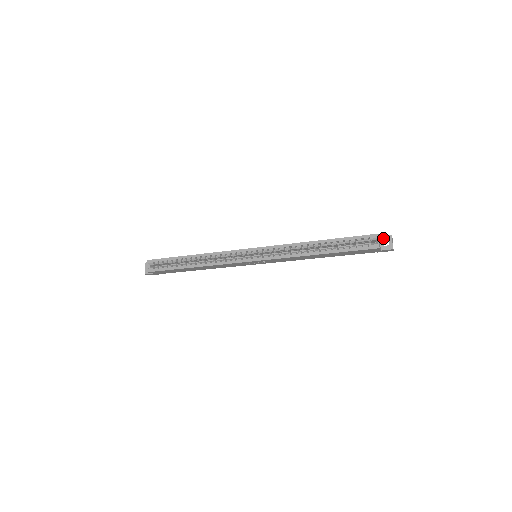
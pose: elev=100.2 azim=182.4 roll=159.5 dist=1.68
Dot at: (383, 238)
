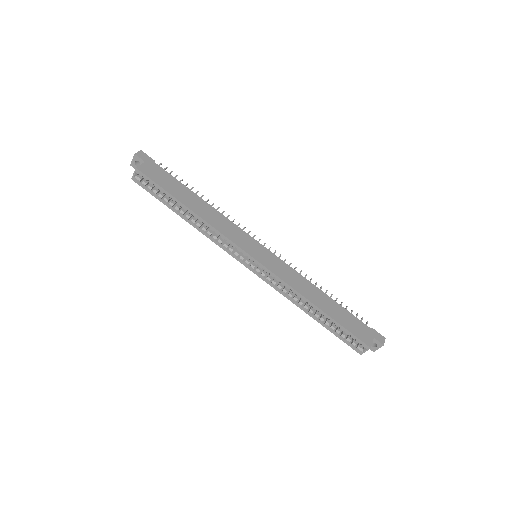
Dot at: (375, 341)
